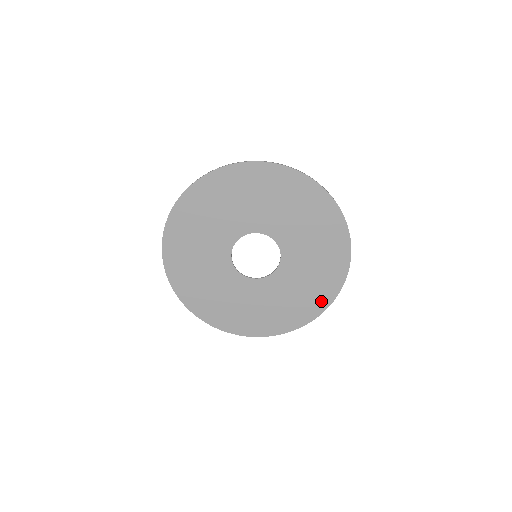
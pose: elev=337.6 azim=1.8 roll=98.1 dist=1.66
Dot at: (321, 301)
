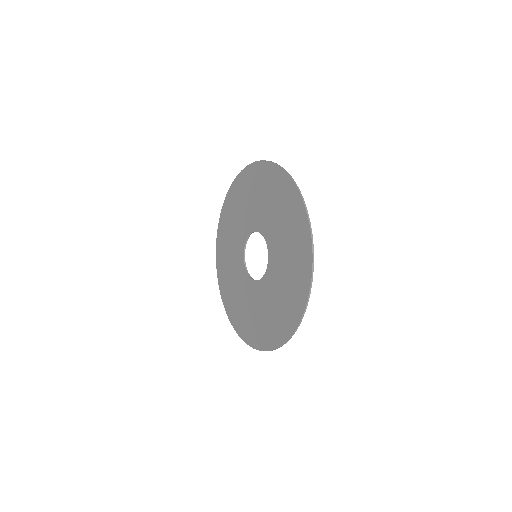
Dot at: (296, 308)
